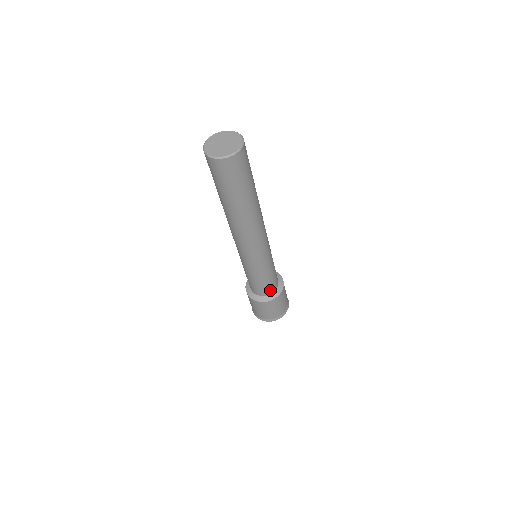
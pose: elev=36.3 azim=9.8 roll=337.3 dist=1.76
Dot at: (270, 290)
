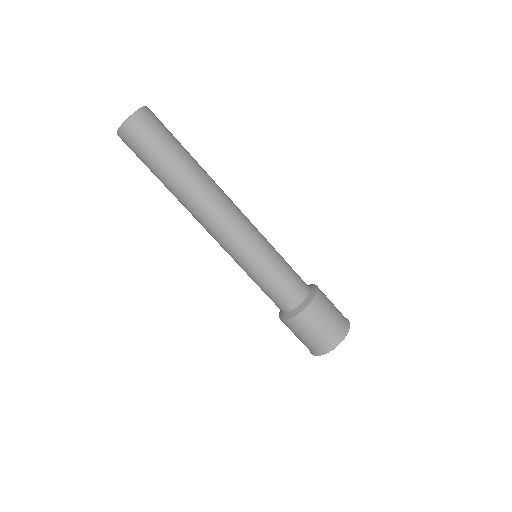
Dot at: (304, 286)
